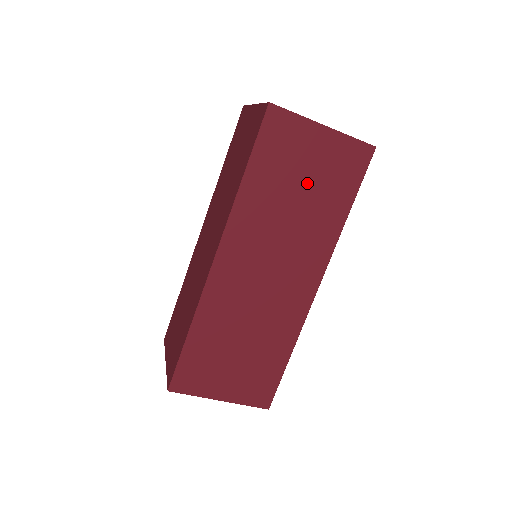
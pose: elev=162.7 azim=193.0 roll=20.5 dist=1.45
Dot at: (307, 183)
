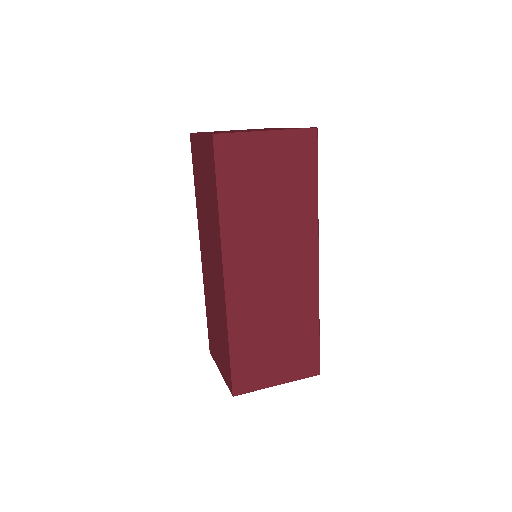
Dot at: (273, 184)
